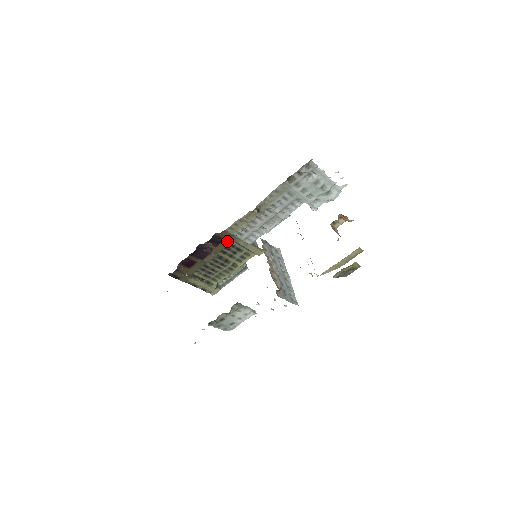
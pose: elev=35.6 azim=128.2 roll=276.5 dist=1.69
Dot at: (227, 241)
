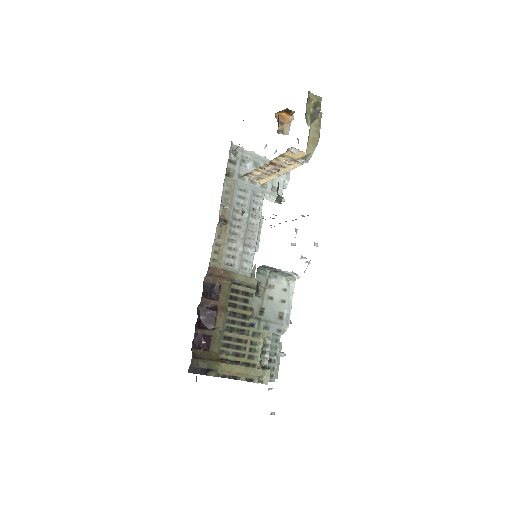
Dot at: (225, 286)
